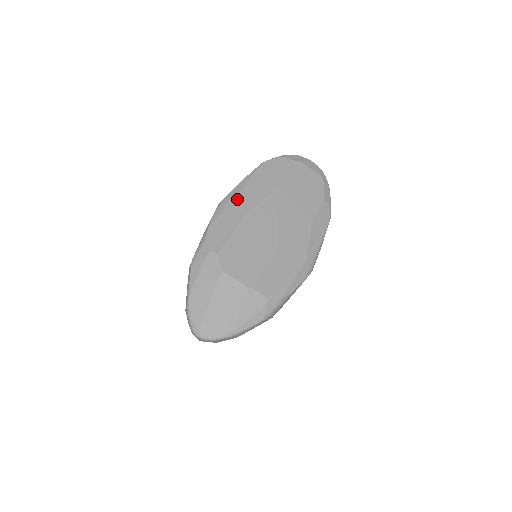
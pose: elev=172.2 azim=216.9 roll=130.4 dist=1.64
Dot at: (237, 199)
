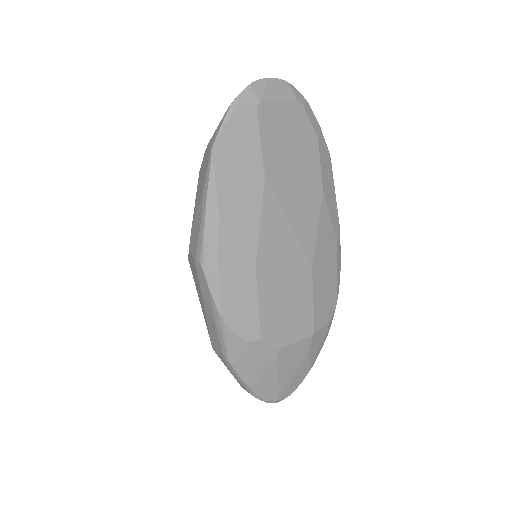
Dot at: (226, 246)
